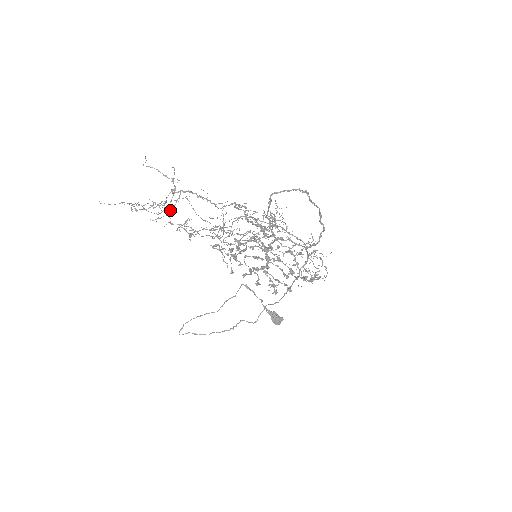
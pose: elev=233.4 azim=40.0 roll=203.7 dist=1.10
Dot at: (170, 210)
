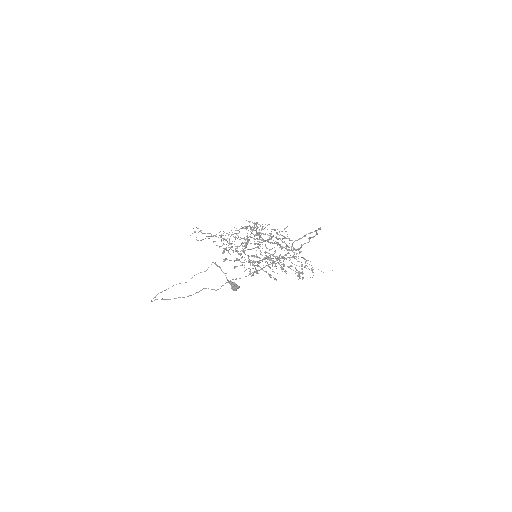
Dot at: occluded
